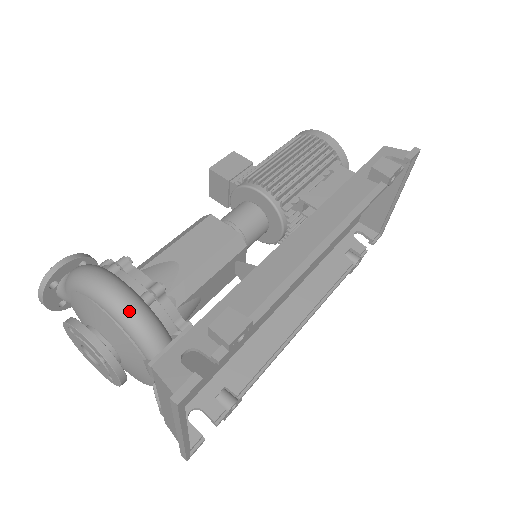
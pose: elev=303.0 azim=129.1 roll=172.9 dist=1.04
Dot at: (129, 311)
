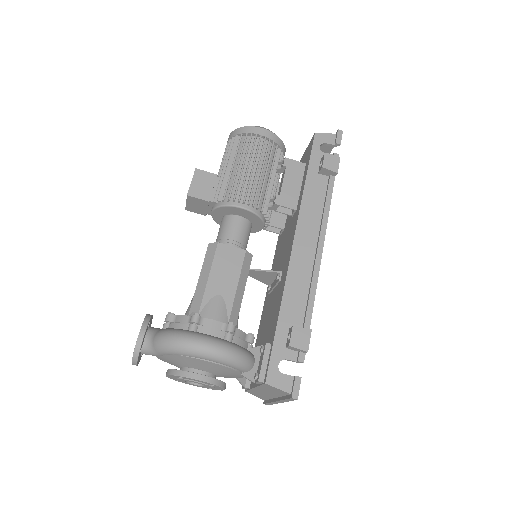
Dot at: (230, 355)
